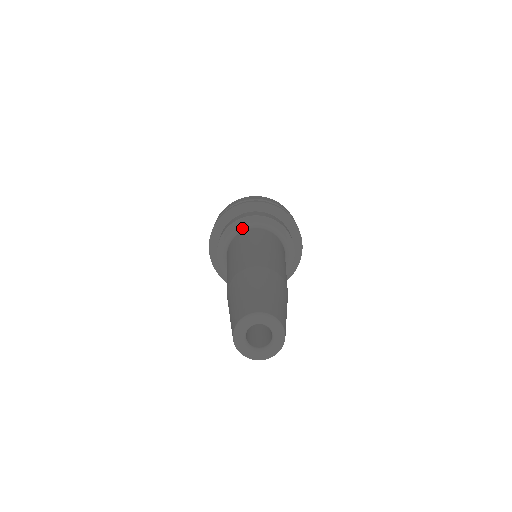
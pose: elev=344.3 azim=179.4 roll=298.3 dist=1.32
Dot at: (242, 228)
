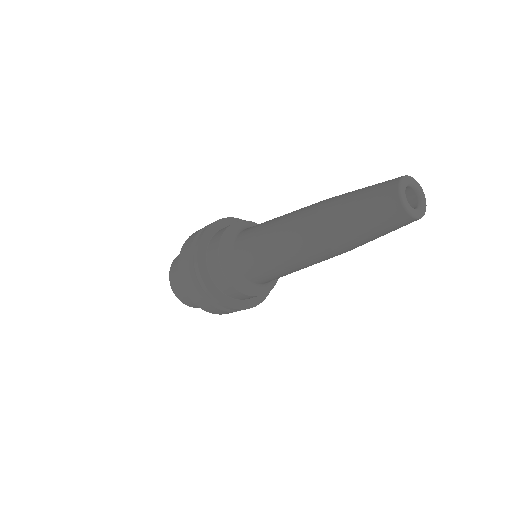
Dot at: (247, 227)
